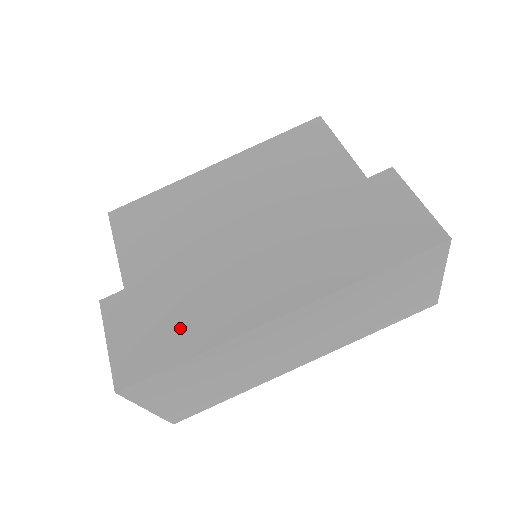
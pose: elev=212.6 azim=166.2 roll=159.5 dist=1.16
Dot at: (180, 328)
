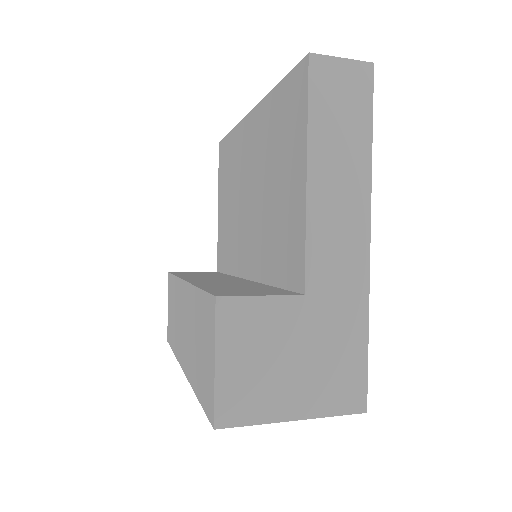
Dot at: (173, 328)
